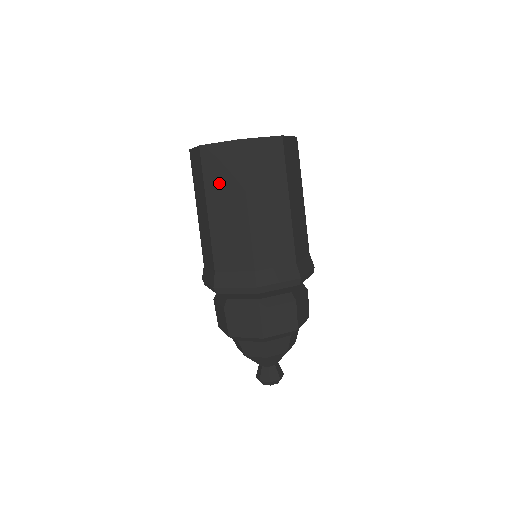
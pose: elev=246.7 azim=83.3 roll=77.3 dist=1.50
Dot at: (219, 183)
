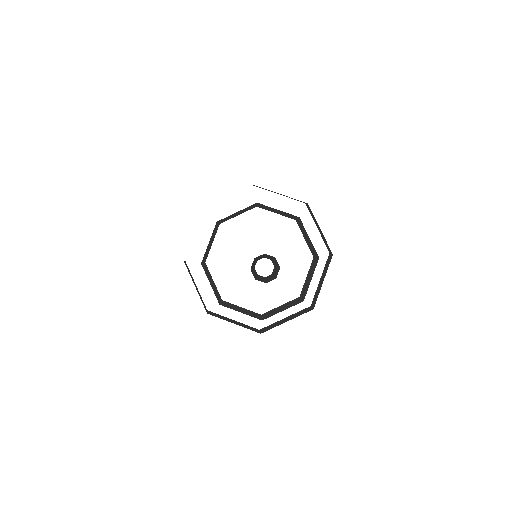
Dot at: occluded
